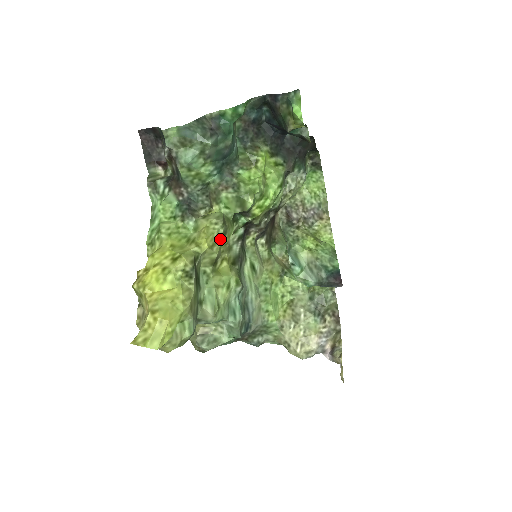
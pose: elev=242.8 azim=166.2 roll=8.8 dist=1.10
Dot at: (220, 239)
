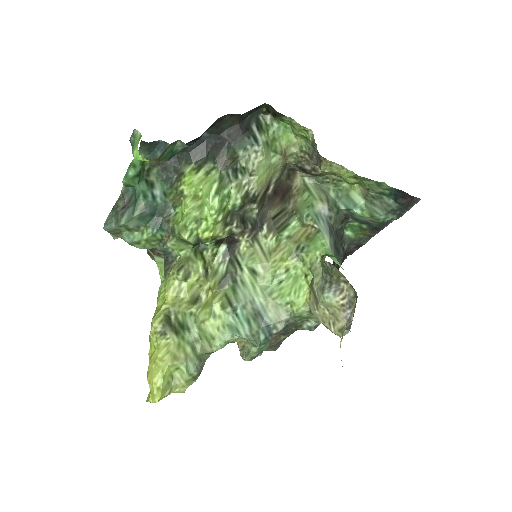
Dot at: (185, 283)
